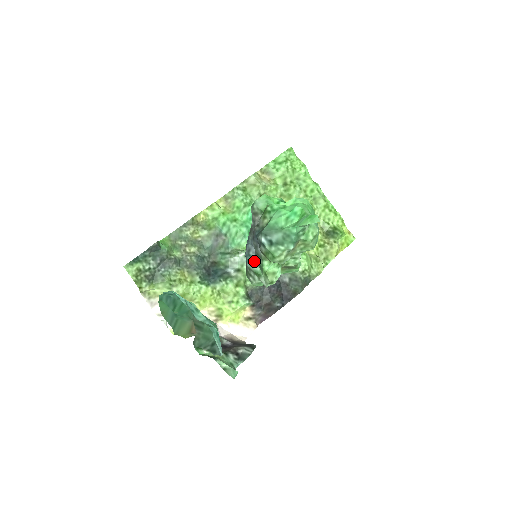
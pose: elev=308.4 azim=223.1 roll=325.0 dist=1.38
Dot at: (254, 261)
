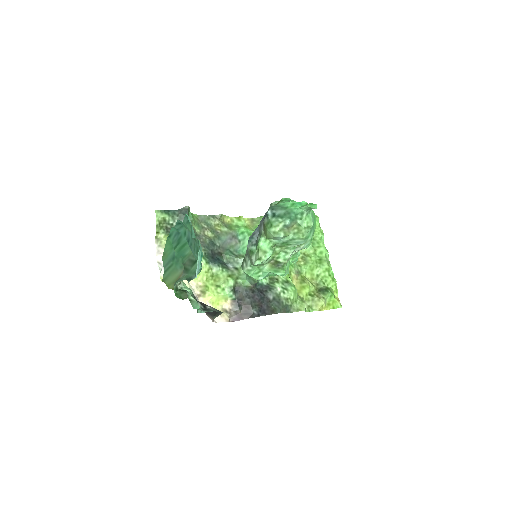
Dot at: (254, 242)
